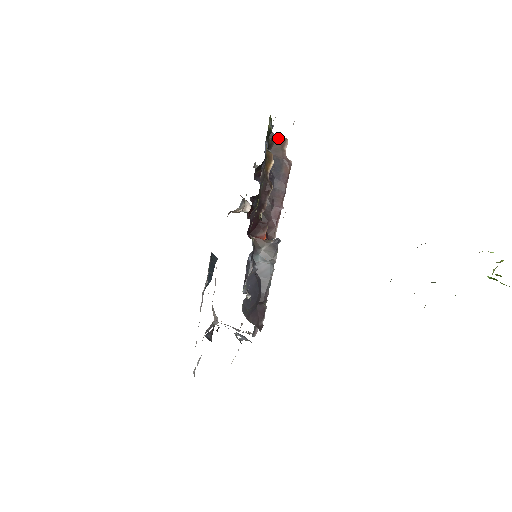
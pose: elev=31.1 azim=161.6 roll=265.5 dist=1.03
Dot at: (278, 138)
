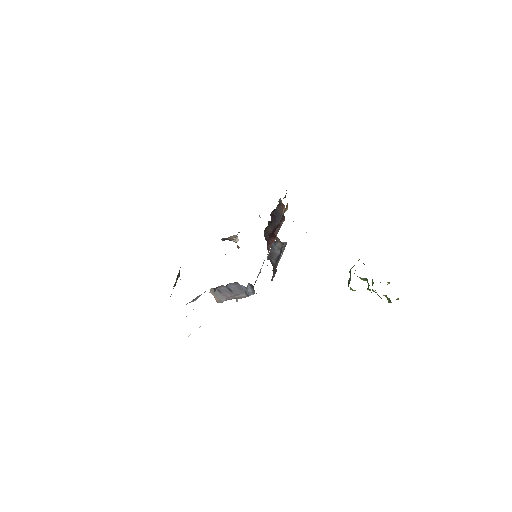
Dot at: (282, 204)
